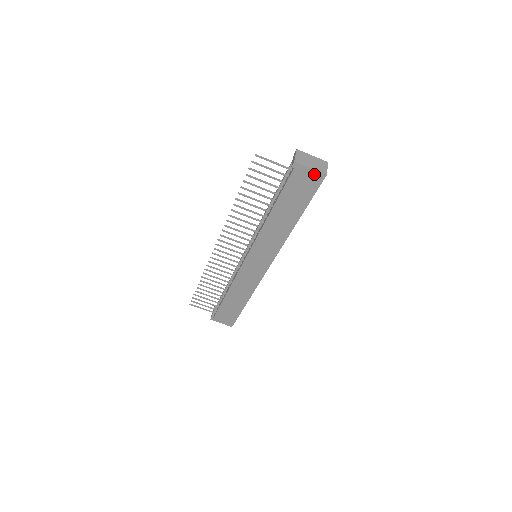
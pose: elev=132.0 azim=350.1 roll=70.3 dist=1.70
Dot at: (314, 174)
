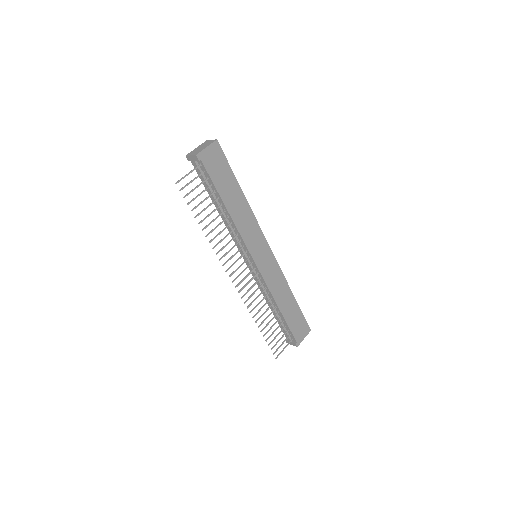
Dot at: (212, 148)
